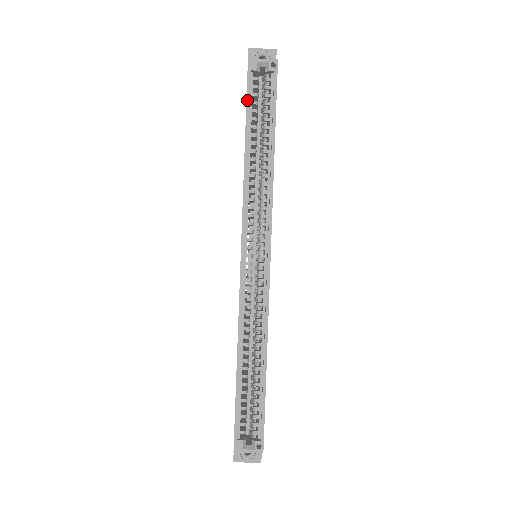
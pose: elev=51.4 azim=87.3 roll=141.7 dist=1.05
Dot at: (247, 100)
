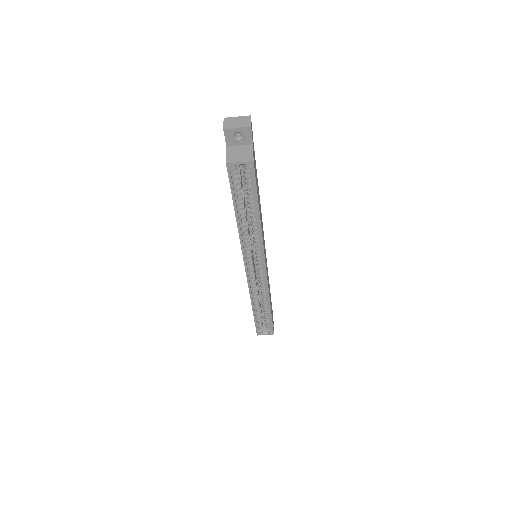
Dot at: (231, 192)
